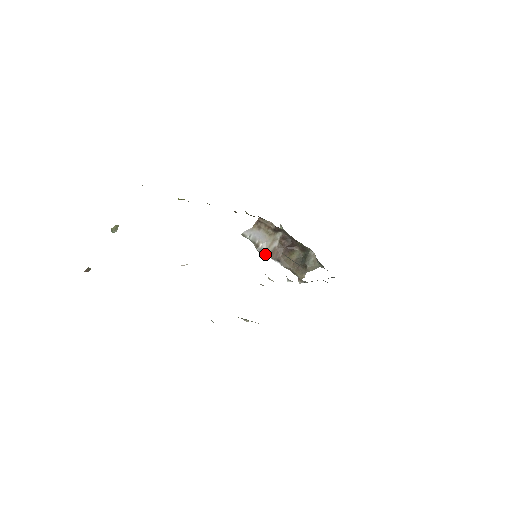
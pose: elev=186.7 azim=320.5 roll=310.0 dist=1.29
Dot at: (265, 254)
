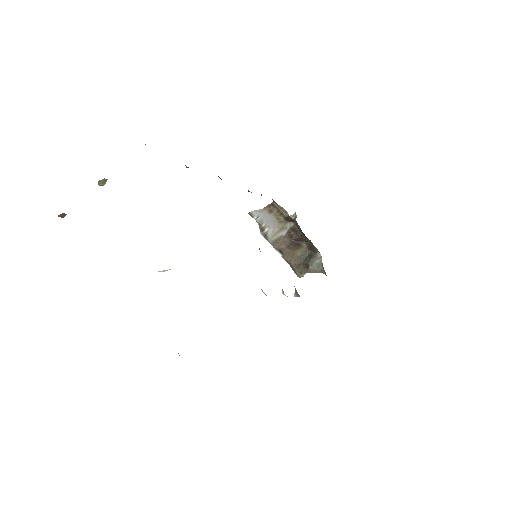
Dot at: (268, 241)
